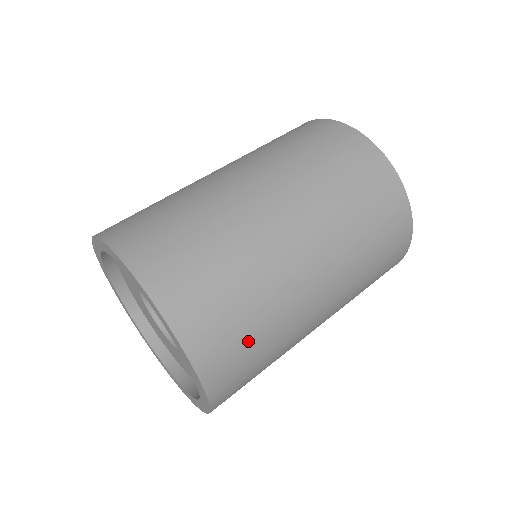
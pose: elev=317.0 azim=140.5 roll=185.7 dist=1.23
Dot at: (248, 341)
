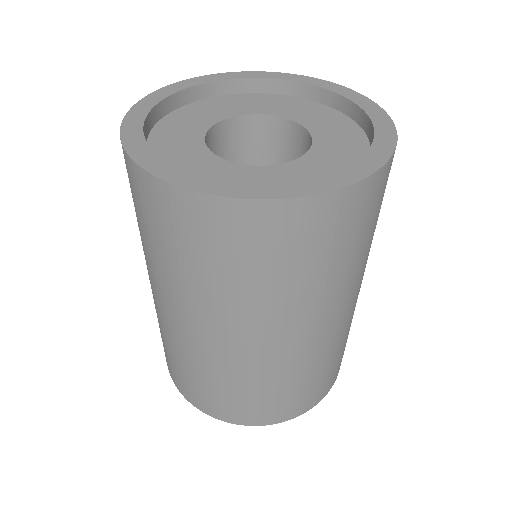
Dot at: occluded
